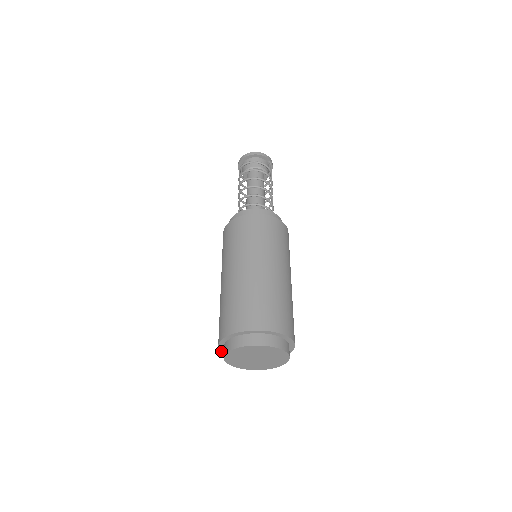
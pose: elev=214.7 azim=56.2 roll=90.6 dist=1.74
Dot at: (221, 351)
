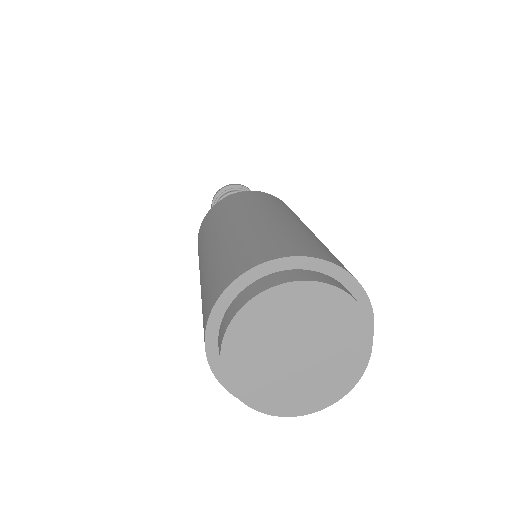
Dot at: occluded
